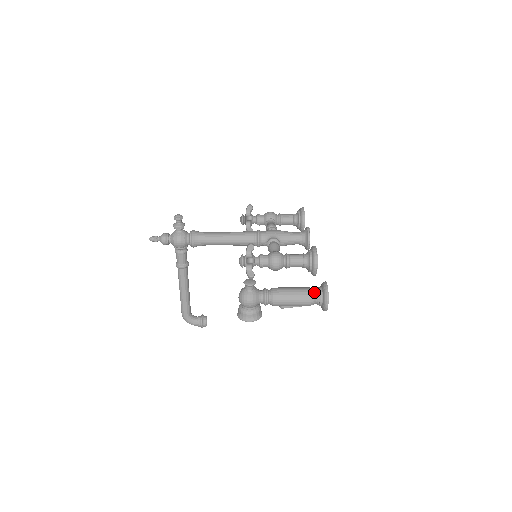
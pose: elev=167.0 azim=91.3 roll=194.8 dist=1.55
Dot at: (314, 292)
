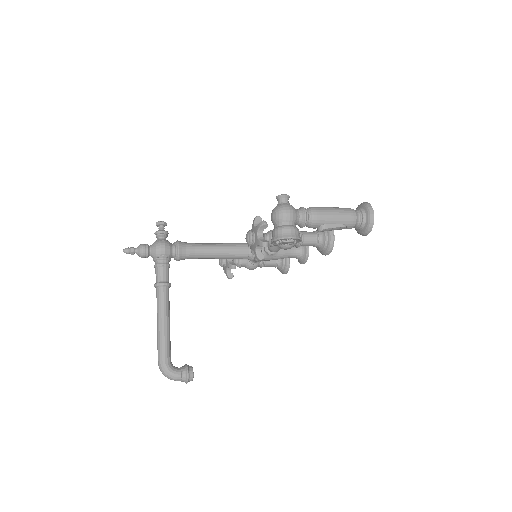
Dot at: (353, 209)
